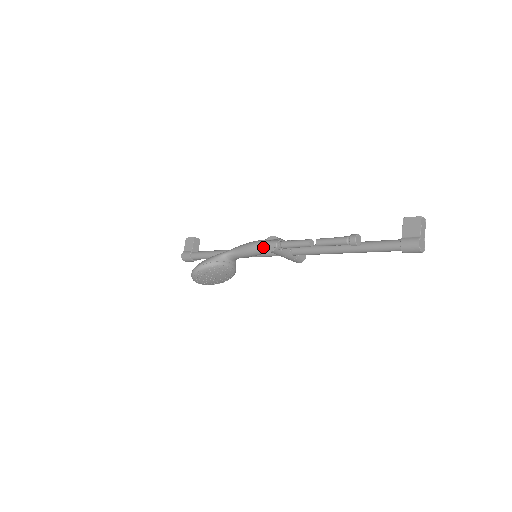
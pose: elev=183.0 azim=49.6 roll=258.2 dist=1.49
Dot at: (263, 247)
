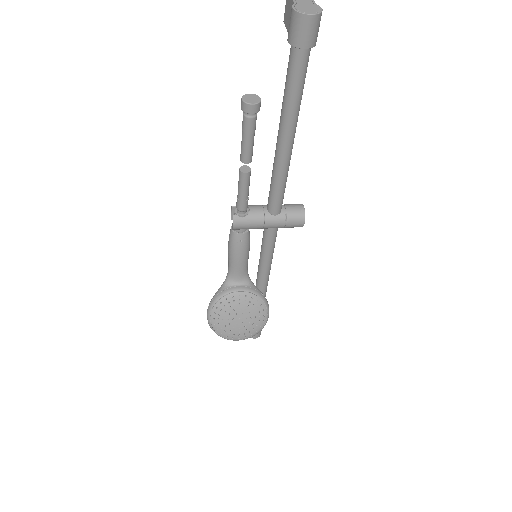
Dot at: (232, 231)
